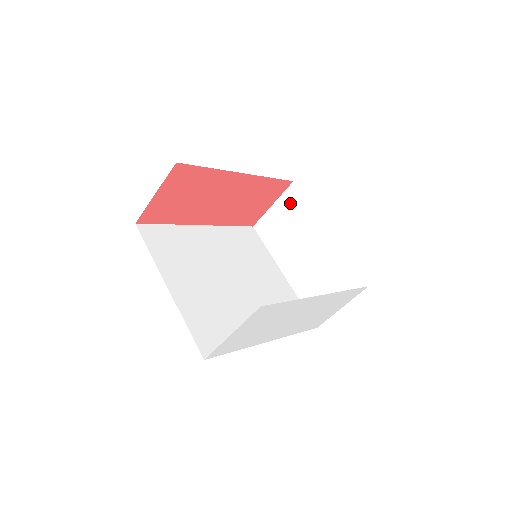
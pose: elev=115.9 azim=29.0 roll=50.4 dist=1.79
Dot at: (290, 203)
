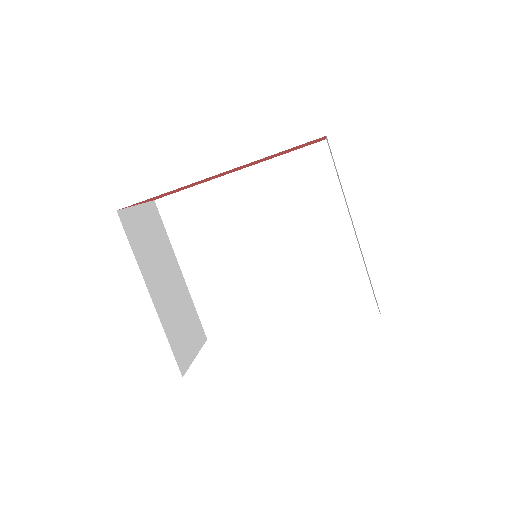
Dot at: occluded
